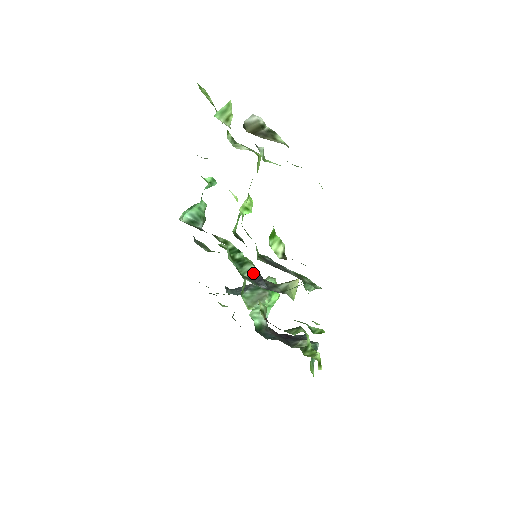
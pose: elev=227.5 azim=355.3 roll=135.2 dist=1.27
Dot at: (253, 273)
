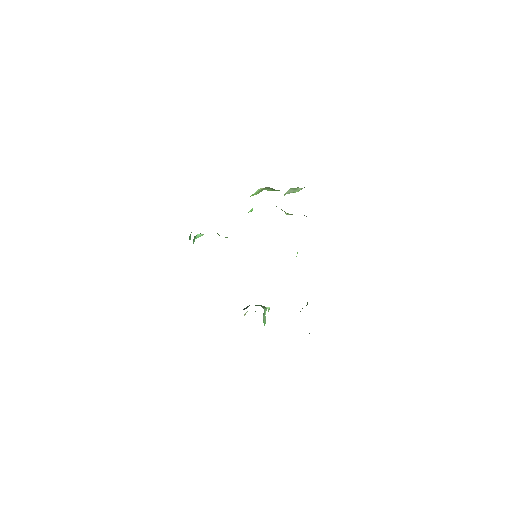
Dot at: occluded
